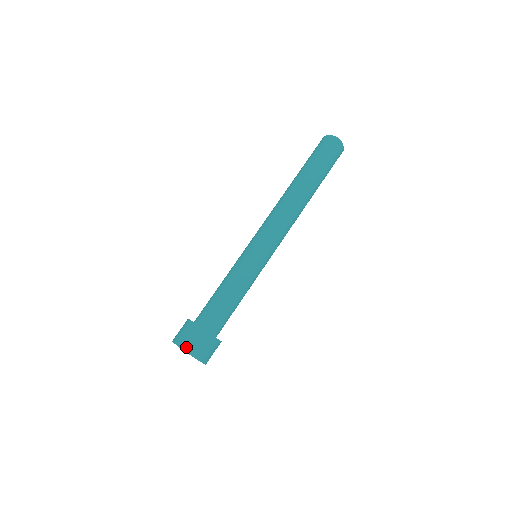
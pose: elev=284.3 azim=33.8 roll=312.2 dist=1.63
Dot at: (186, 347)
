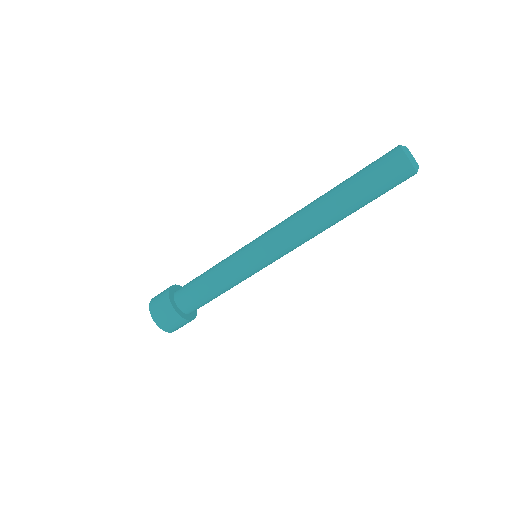
Dot at: (160, 323)
